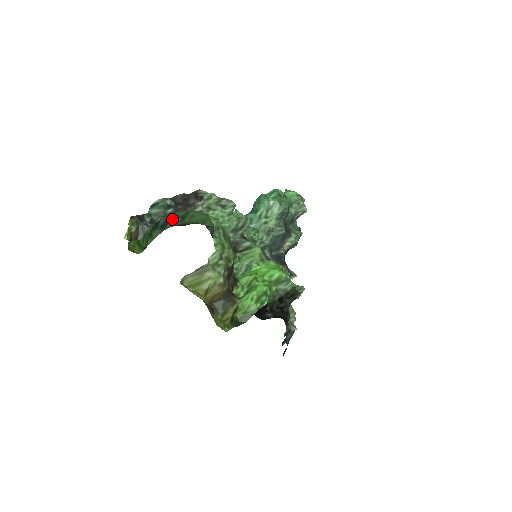
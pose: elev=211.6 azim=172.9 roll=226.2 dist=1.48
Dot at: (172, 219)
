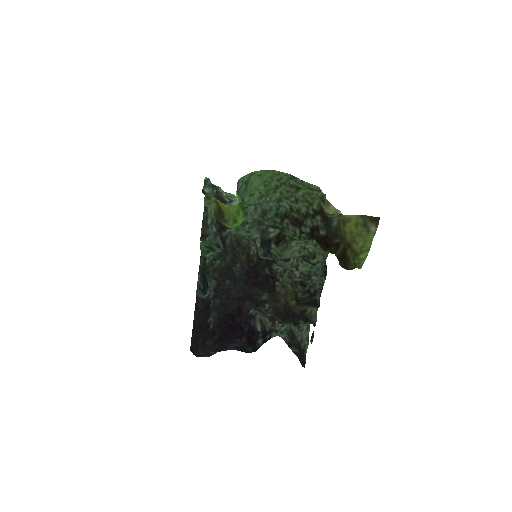
Dot at: (238, 187)
